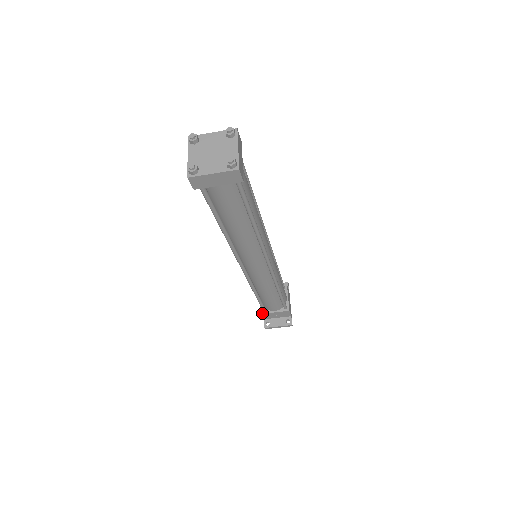
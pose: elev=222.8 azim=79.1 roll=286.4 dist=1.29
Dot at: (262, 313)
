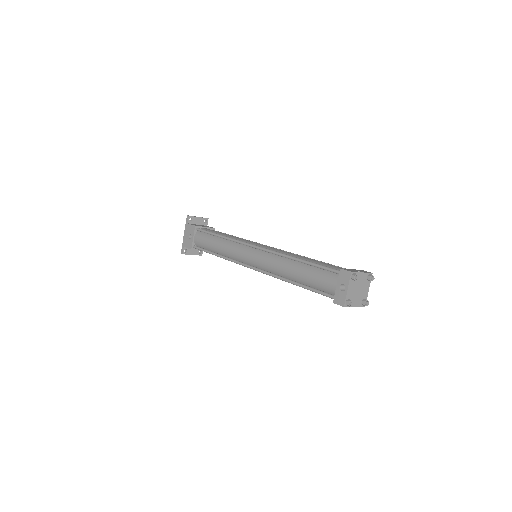
Dot at: (192, 249)
